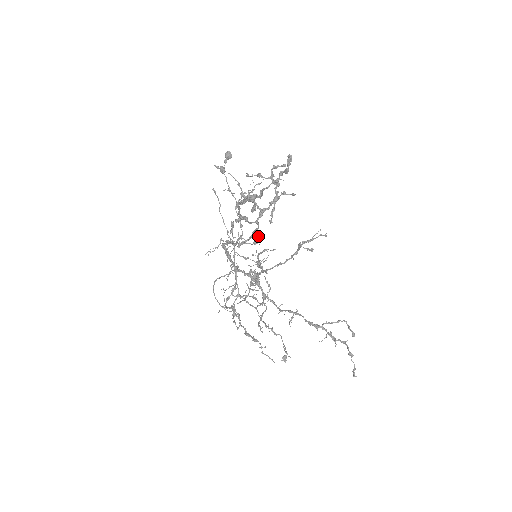
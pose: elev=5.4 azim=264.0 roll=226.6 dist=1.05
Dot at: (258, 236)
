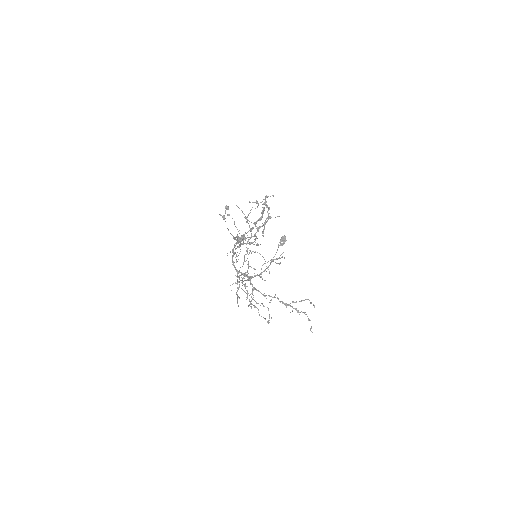
Dot at: (257, 243)
